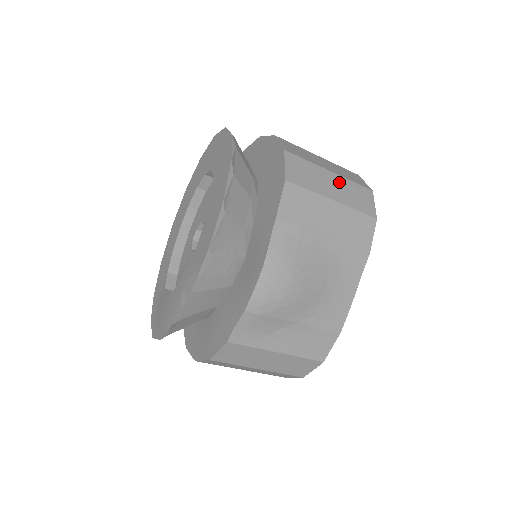
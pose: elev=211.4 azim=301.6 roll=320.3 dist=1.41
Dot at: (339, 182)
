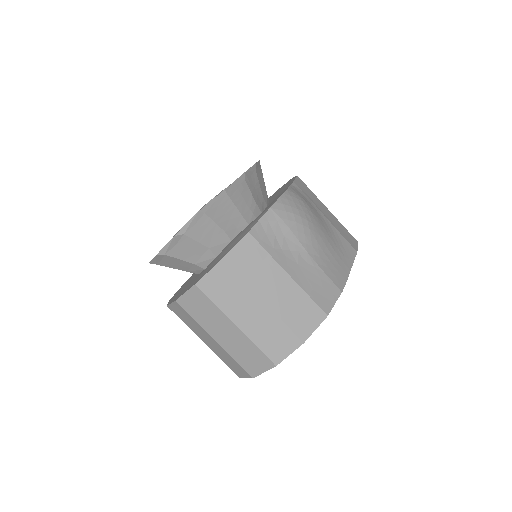
Dot at: occluded
